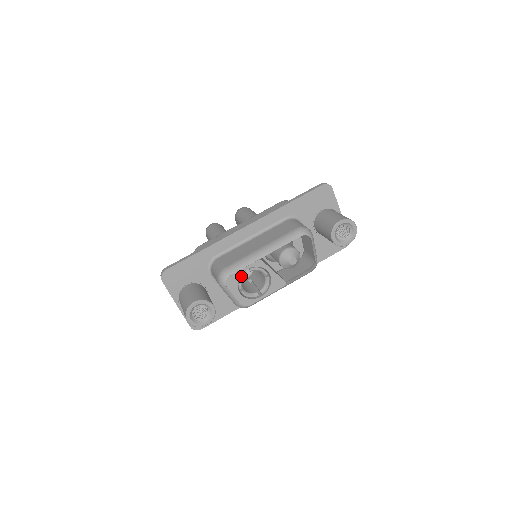
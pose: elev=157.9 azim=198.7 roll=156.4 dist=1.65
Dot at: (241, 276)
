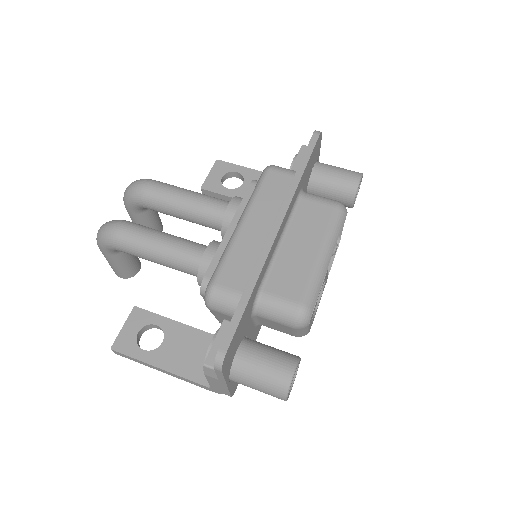
Dot at: (316, 302)
